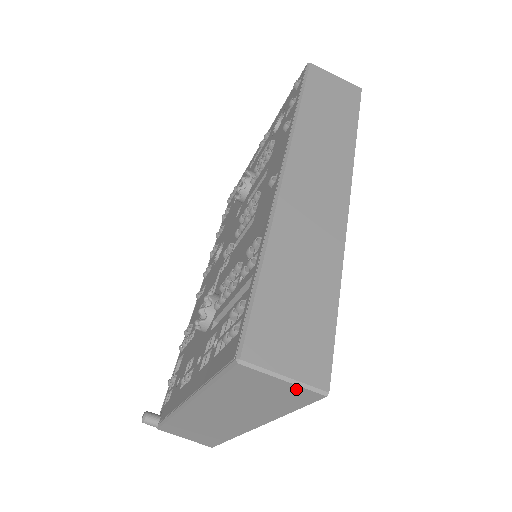
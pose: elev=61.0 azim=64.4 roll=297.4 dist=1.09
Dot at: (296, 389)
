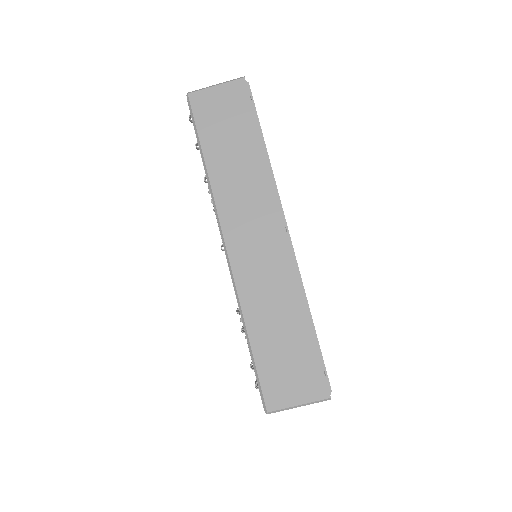
Dot at: (311, 403)
